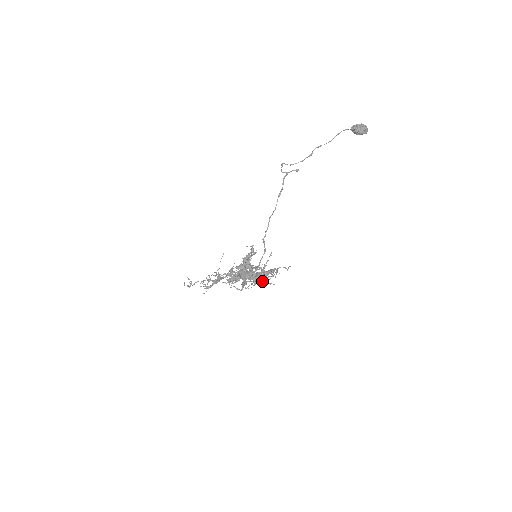
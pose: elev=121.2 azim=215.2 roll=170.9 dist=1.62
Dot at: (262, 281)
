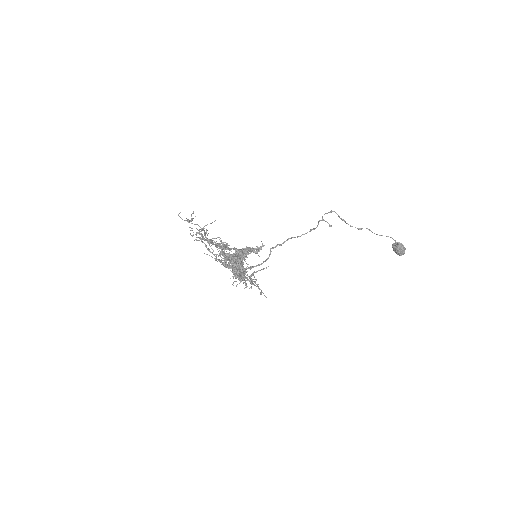
Dot at: (258, 284)
